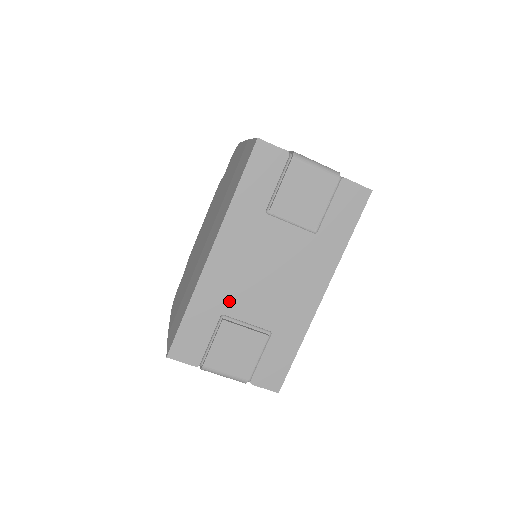
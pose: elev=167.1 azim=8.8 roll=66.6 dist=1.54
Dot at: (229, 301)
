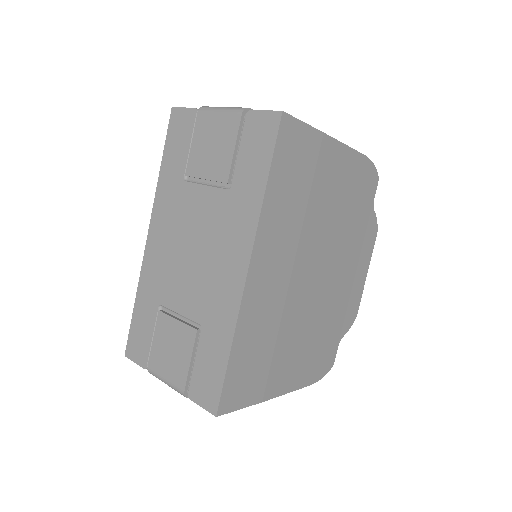
Dot at: (164, 288)
